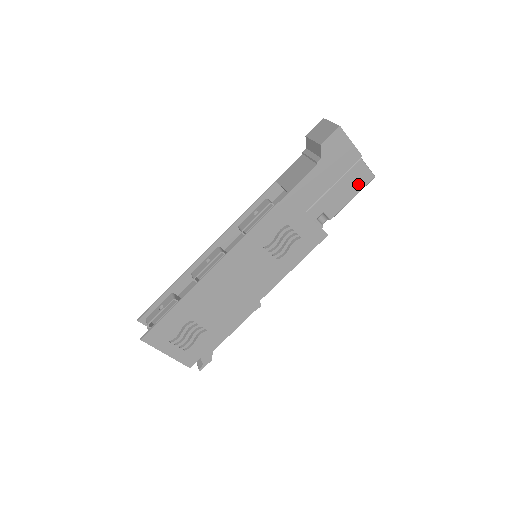
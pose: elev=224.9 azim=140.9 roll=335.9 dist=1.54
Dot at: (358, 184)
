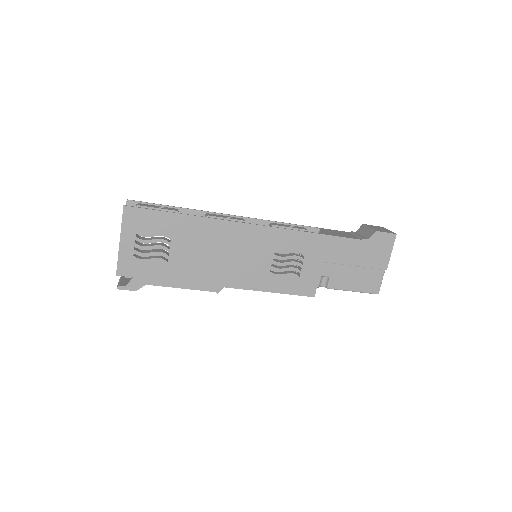
Dot at: (366, 285)
